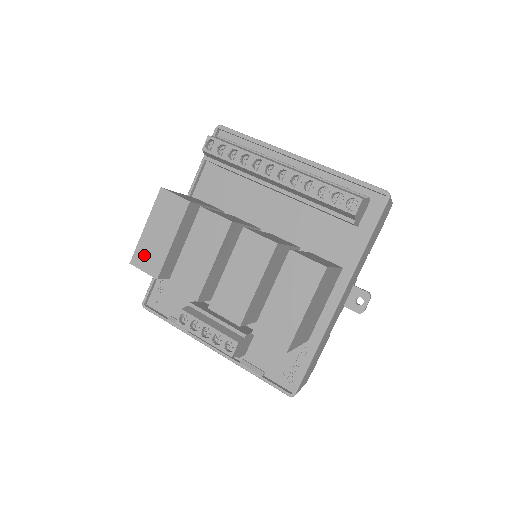
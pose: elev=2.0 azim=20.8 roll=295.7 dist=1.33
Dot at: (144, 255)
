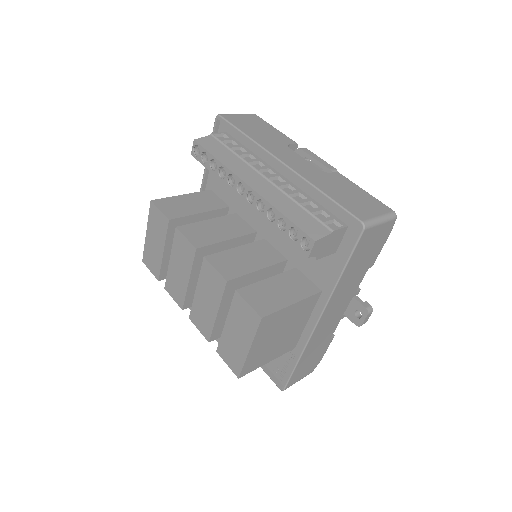
Dot at: (149, 258)
